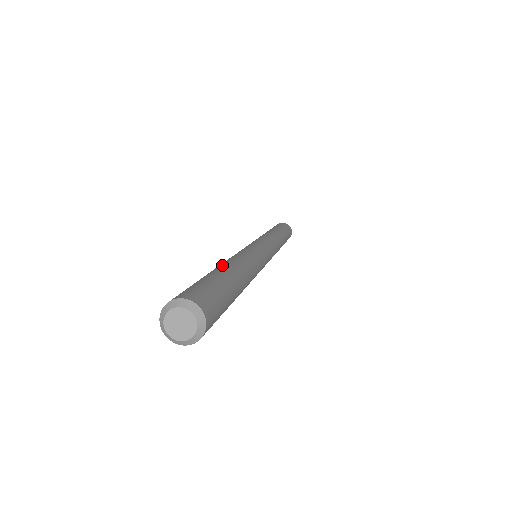
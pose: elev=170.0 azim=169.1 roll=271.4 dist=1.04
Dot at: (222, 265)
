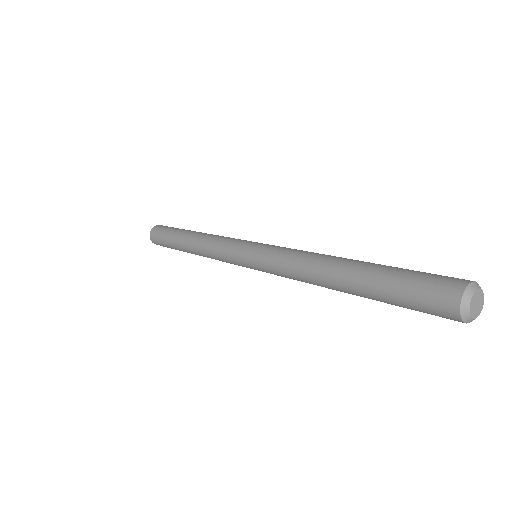
Dot at: (349, 261)
